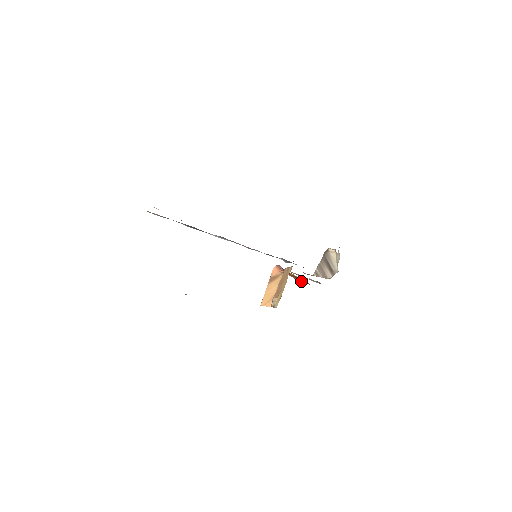
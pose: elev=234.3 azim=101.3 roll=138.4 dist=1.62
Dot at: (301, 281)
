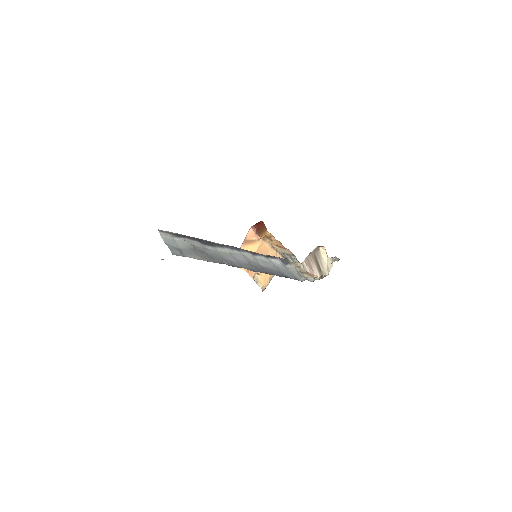
Dot at: (265, 229)
